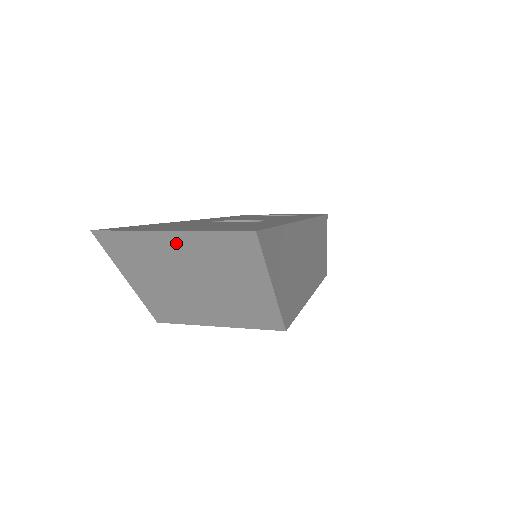
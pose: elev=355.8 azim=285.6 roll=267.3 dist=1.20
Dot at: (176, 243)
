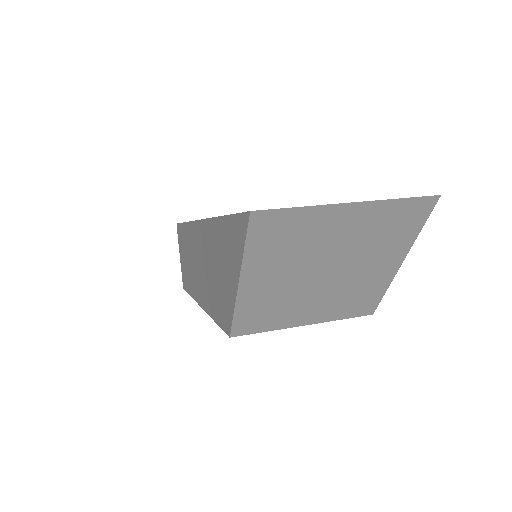
Dot at: (346, 219)
